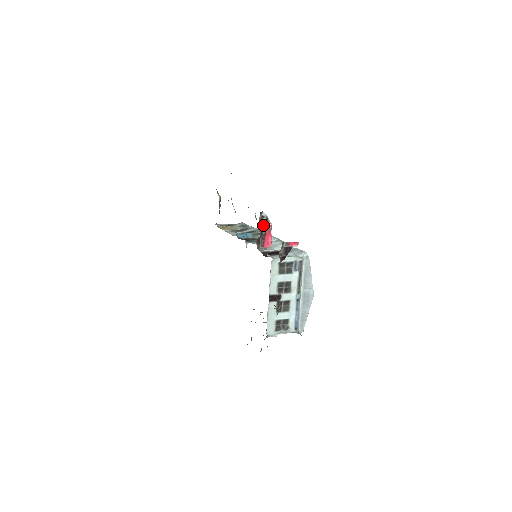
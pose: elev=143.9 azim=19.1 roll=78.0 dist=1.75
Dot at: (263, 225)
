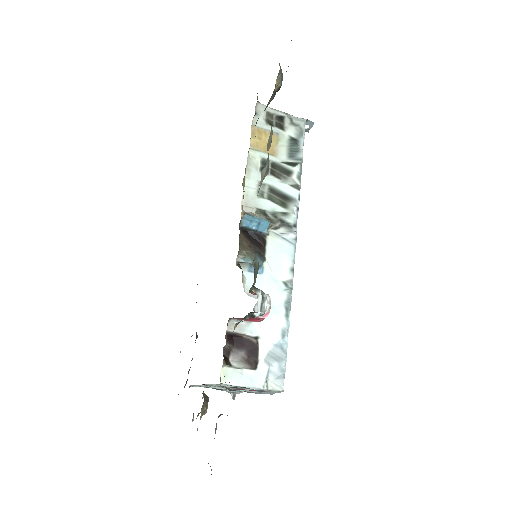
Dot at: occluded
